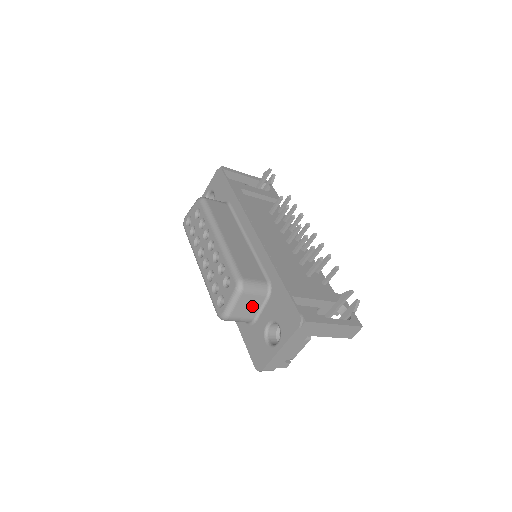
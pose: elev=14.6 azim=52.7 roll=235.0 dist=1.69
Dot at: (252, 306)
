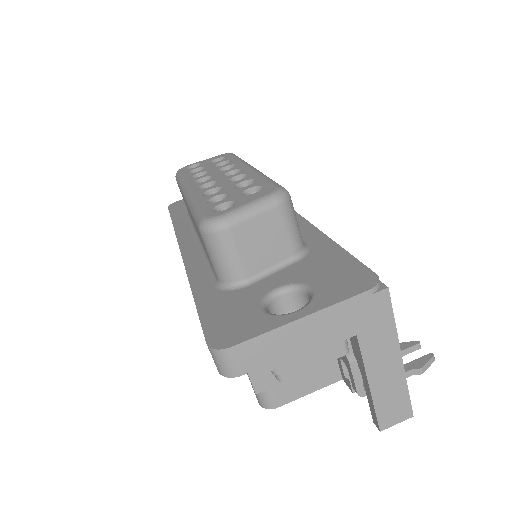
Dot at: (267, 249)
